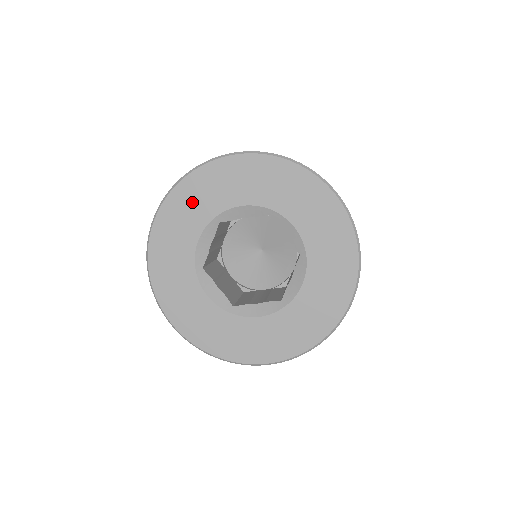
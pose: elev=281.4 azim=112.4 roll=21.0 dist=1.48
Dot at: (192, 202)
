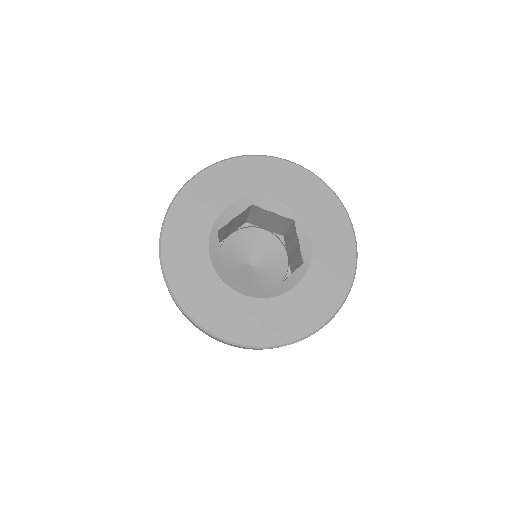
Dot at: (186, 226)
